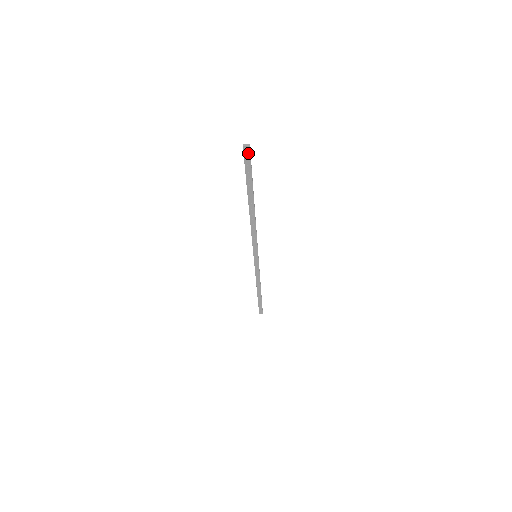
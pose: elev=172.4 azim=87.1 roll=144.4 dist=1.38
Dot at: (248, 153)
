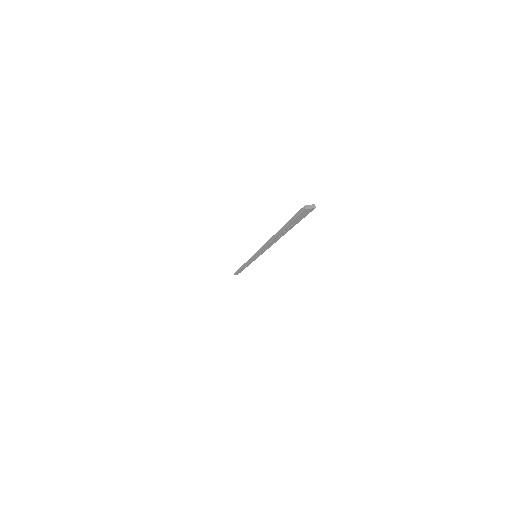
Dot at: (308, 212)
